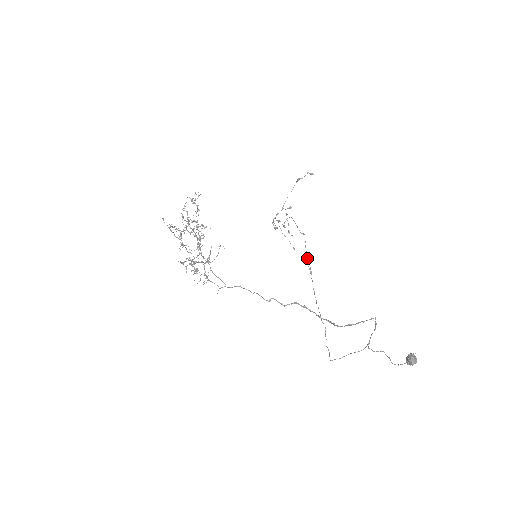
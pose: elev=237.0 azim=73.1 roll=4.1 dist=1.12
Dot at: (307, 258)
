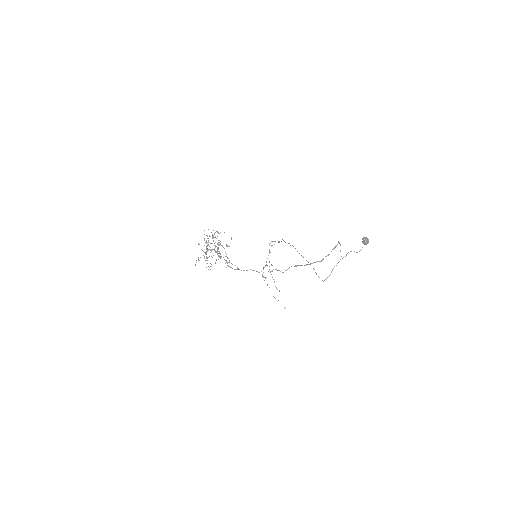
Dot at: (288, 243)
